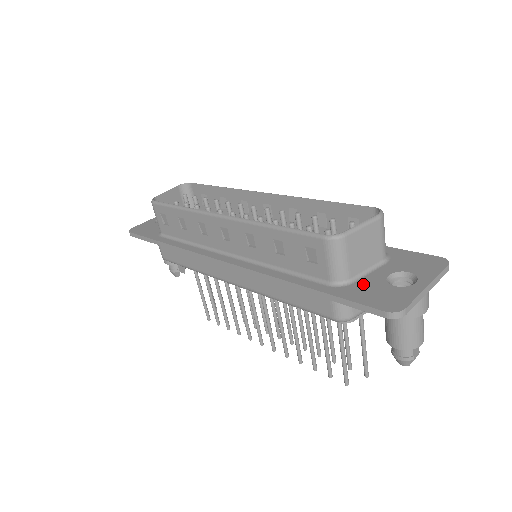
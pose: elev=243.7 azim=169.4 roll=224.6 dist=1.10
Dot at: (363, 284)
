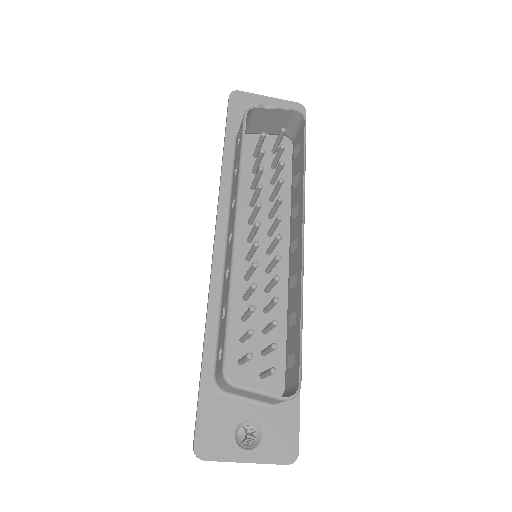
Dot at: (226, 405)
